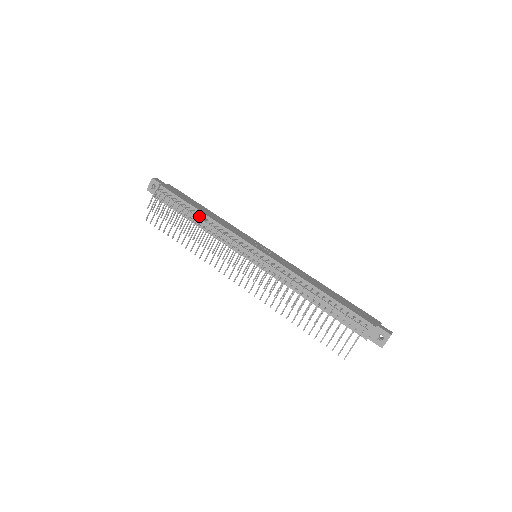
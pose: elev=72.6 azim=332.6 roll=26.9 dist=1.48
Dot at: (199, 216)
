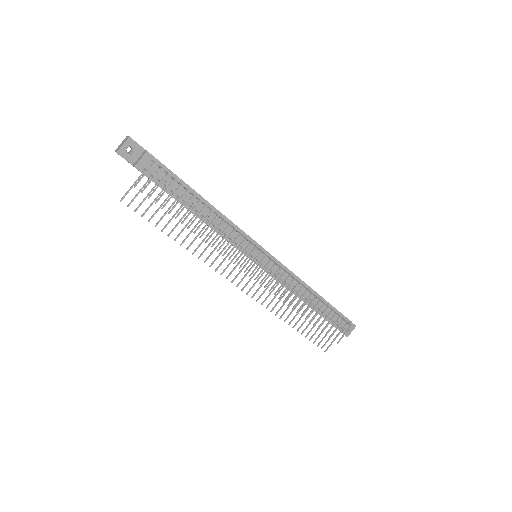
Dot at: occluded
